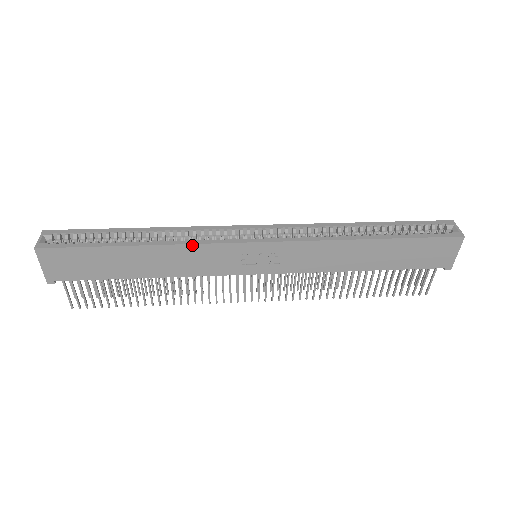
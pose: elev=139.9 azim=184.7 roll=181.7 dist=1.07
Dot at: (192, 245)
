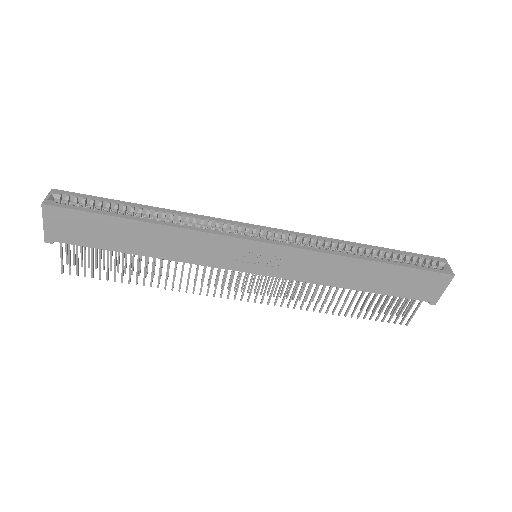
Dot at: (199, 232)
